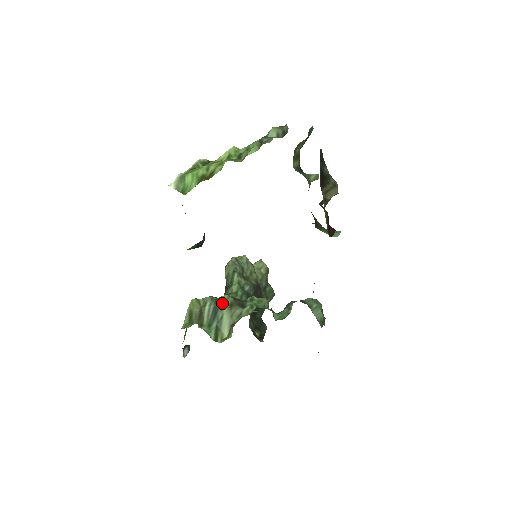
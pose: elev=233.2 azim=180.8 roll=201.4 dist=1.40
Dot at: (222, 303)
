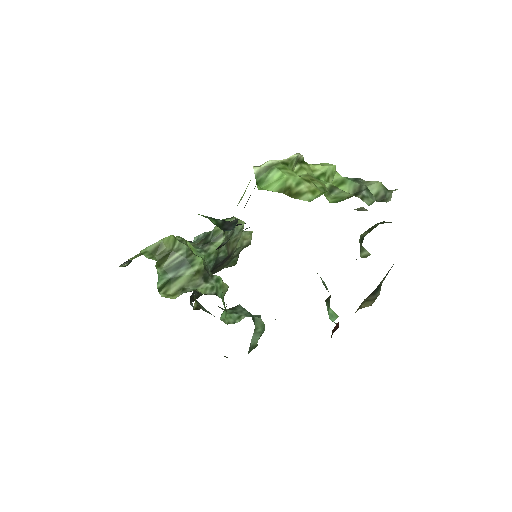
Dot at: (192, 263)
